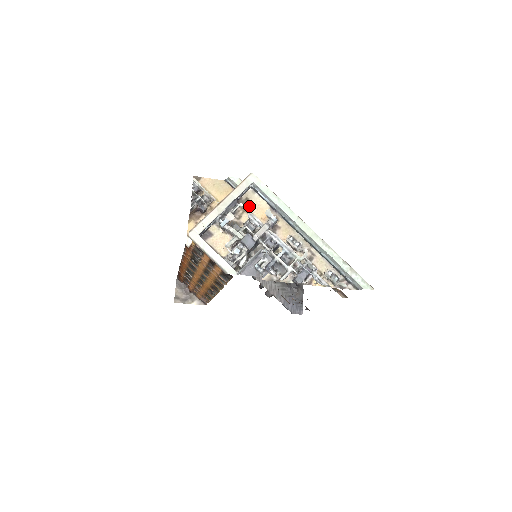
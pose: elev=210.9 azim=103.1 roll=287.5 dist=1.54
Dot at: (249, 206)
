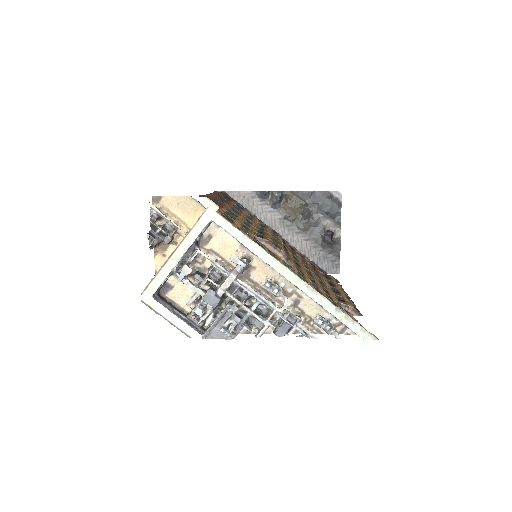
Dot at: (213, 245)
